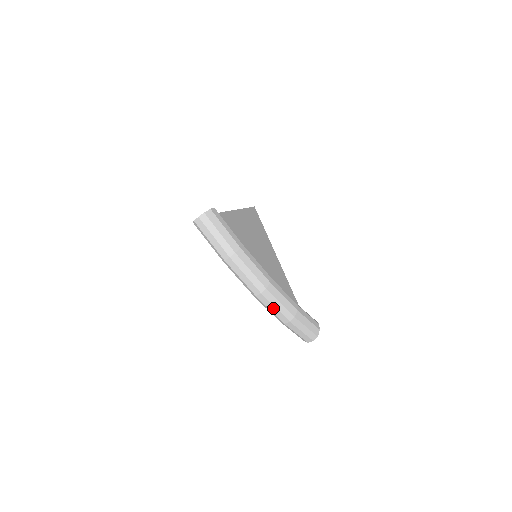
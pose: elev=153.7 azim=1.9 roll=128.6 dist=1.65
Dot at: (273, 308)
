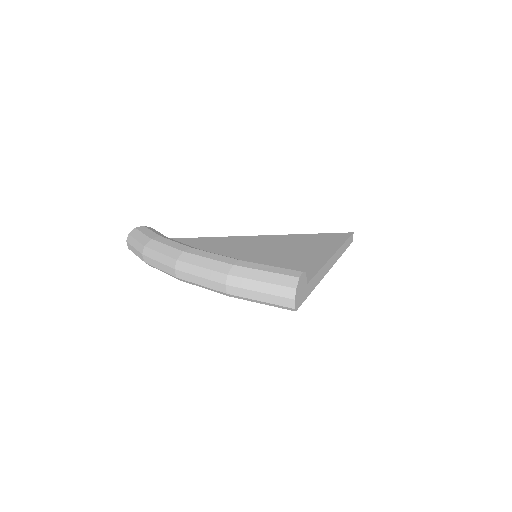
Dot at: (199, 280)
